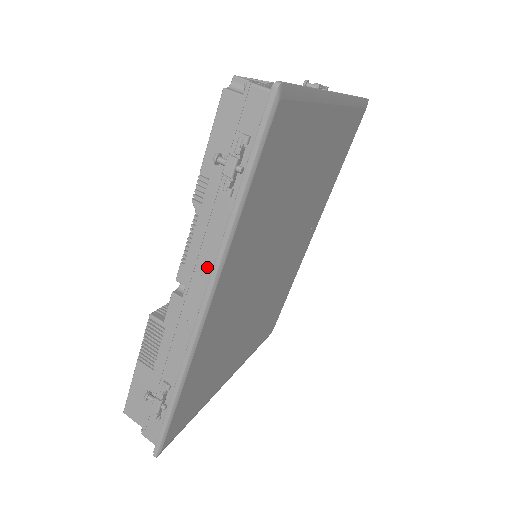
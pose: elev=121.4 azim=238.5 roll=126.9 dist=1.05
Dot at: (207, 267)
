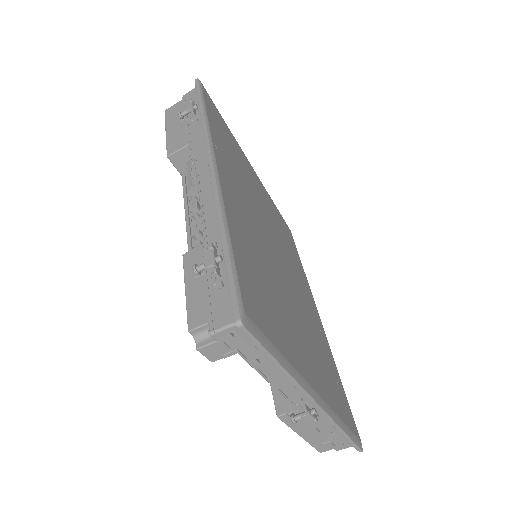
Dot at: occluded
